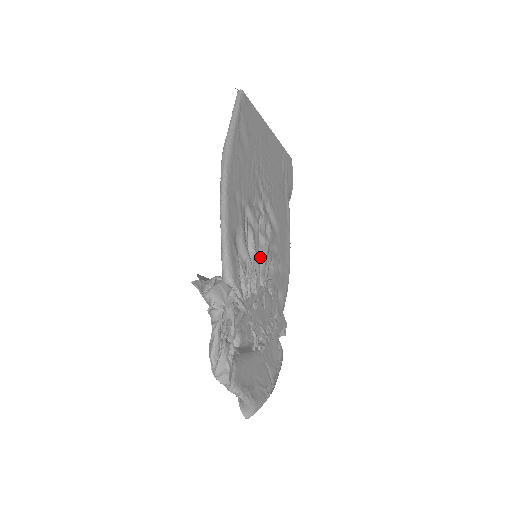
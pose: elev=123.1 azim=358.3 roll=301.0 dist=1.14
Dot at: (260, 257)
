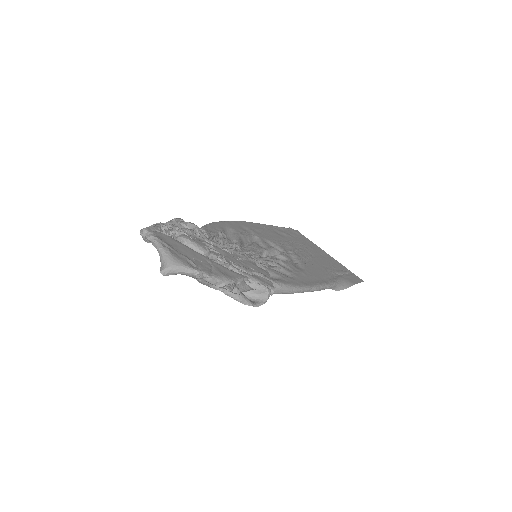
Dot at: occluded
